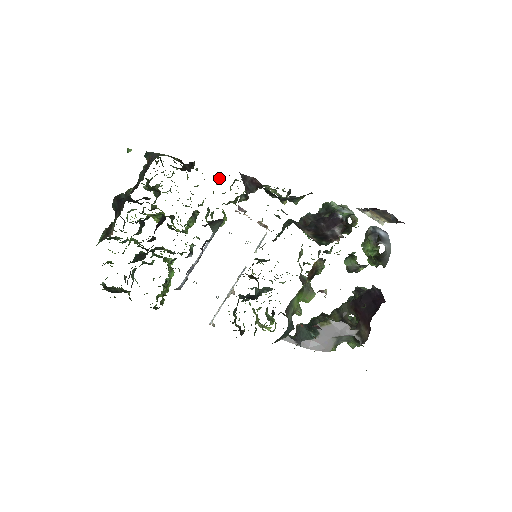
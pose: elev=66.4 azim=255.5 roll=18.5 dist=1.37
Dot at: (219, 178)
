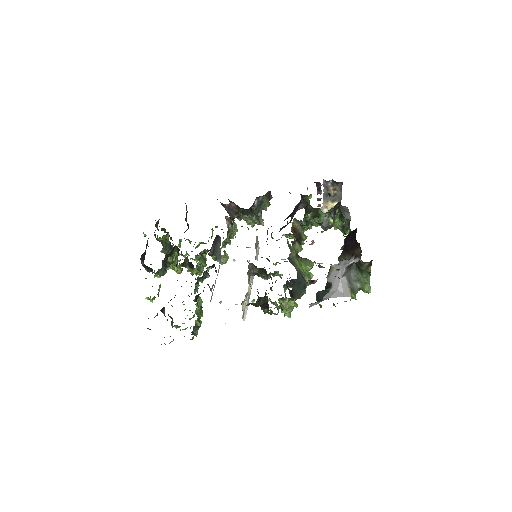
Dot at: (212, 231)
